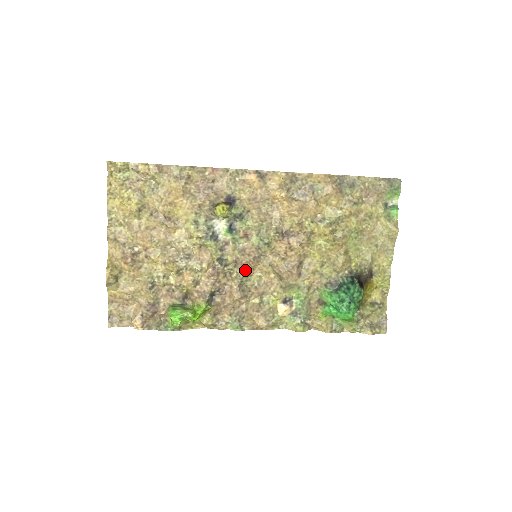
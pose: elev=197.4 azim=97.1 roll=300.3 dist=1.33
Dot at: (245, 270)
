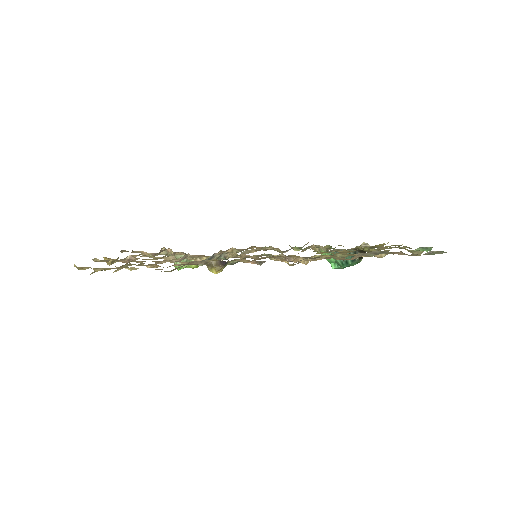
Dot at: occluded
